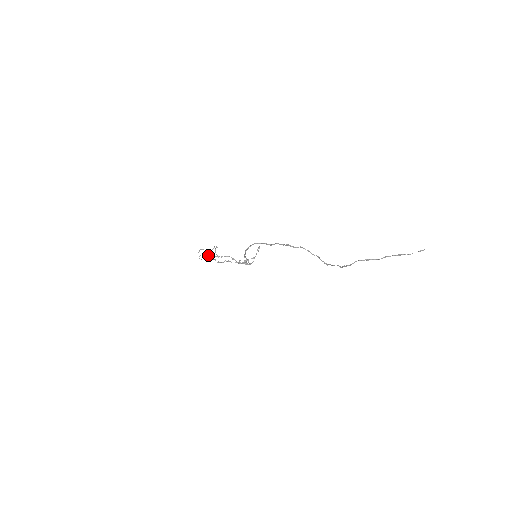
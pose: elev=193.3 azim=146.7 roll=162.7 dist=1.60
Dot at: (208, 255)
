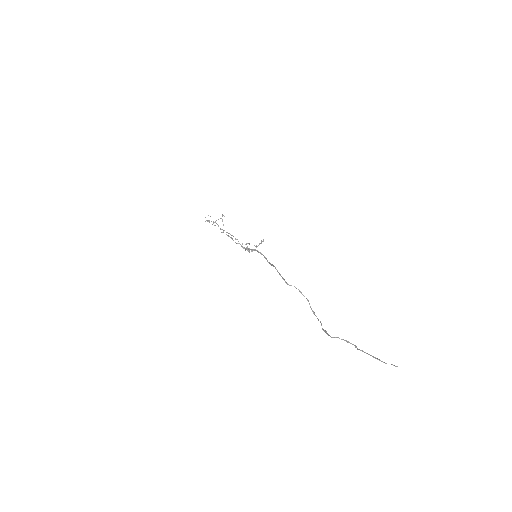
Dot at: (214, 222)
